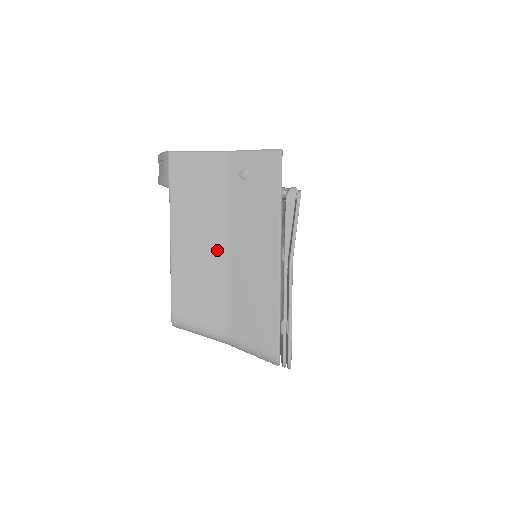
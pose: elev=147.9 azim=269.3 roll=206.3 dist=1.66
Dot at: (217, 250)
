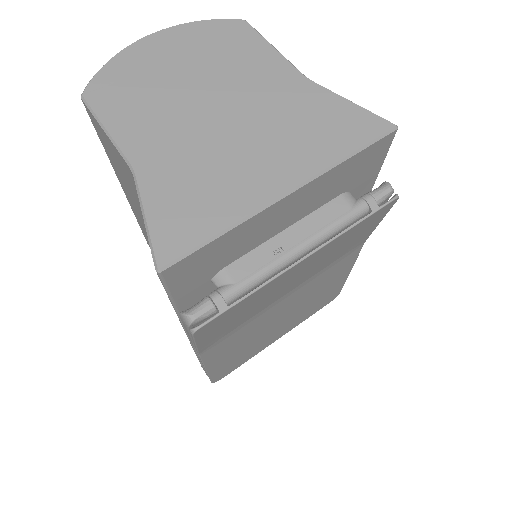
Dot at: occluded
